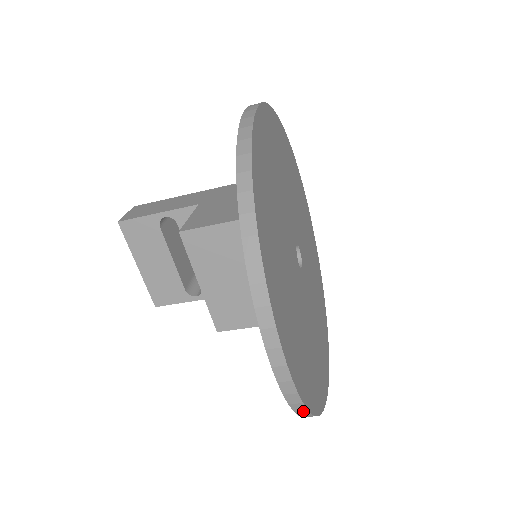
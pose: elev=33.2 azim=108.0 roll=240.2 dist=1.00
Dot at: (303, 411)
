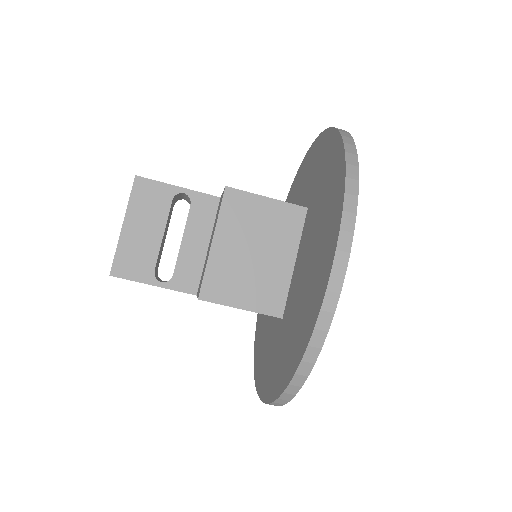
Dot at: (315, 351)
